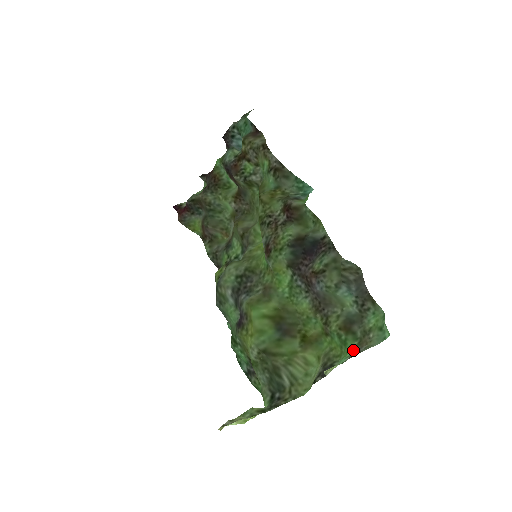
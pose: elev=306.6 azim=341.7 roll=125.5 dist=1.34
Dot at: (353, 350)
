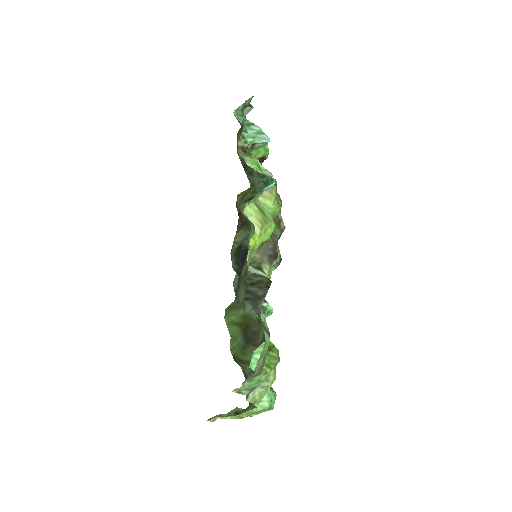
Dot at: (260, 373)
